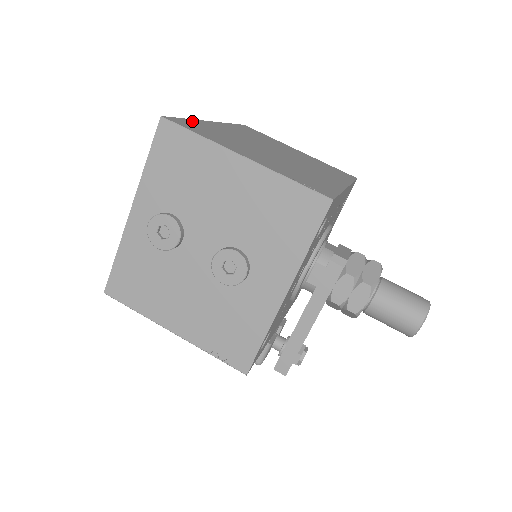
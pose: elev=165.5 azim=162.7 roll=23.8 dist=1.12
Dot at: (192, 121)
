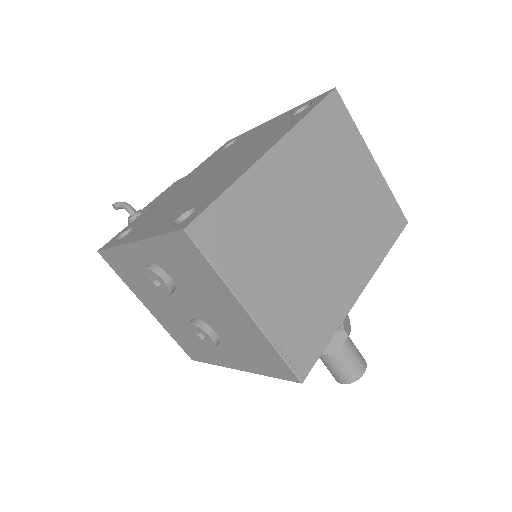
Dot at: (232, 195)
